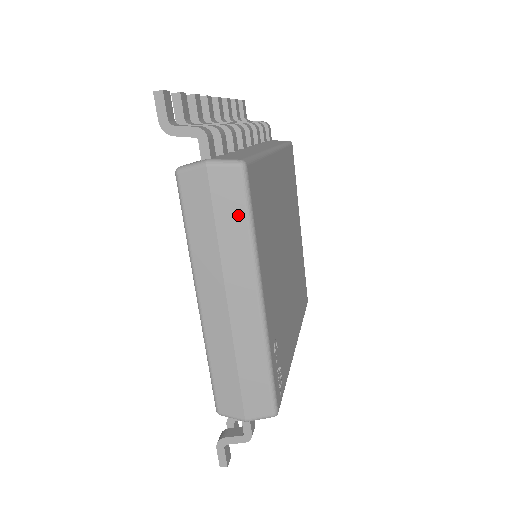
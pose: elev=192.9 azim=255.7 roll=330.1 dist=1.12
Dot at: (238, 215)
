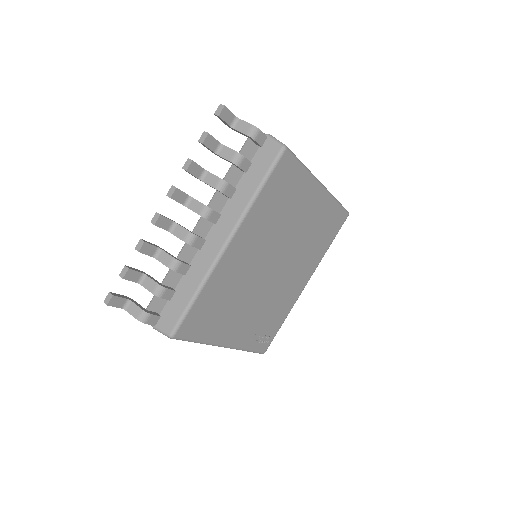
Dot at: occluded
